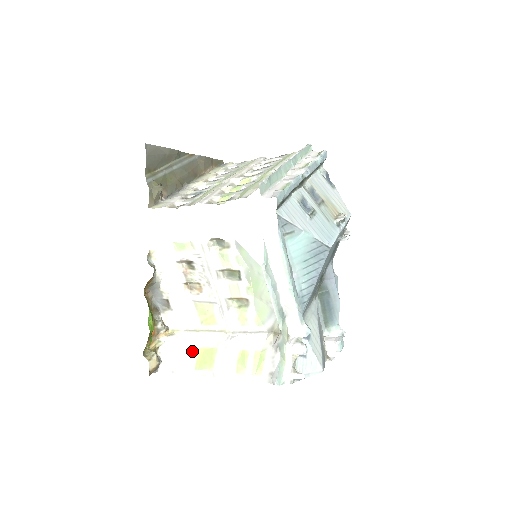
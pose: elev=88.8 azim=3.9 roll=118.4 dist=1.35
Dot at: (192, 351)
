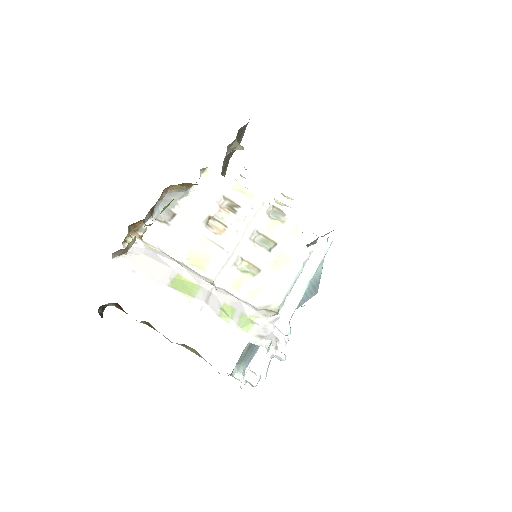
Dot at: (169, 271)
